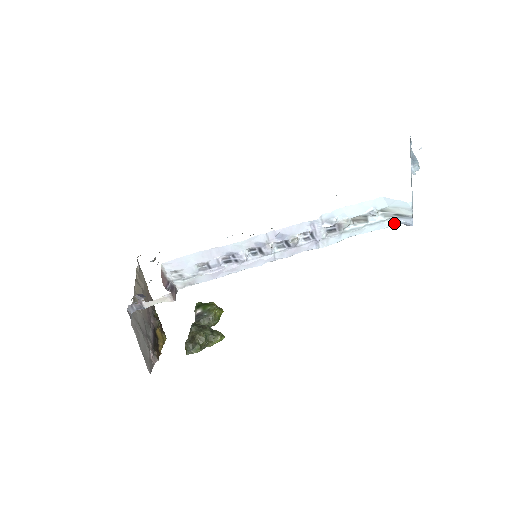
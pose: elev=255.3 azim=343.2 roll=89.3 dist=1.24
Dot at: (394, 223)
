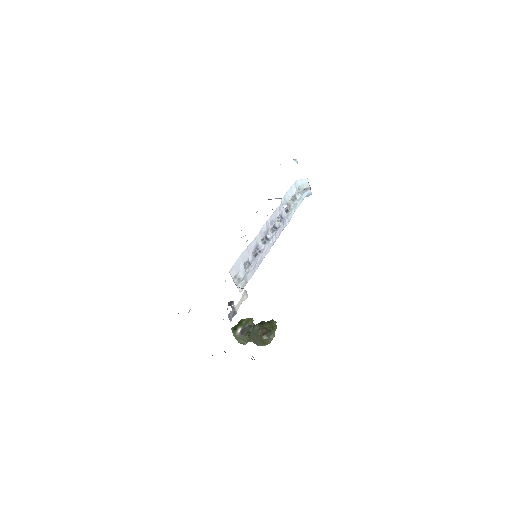
Dot at: (305, 196)
